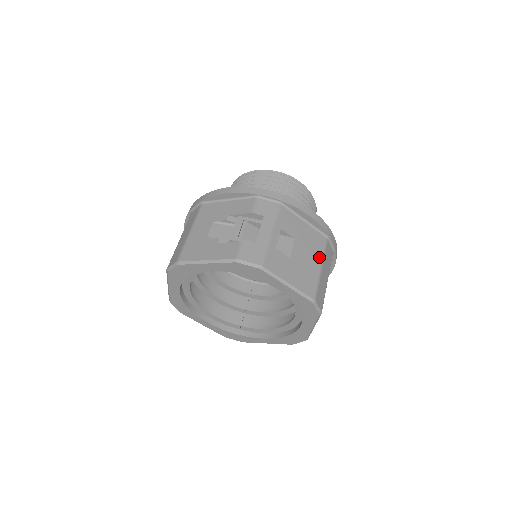
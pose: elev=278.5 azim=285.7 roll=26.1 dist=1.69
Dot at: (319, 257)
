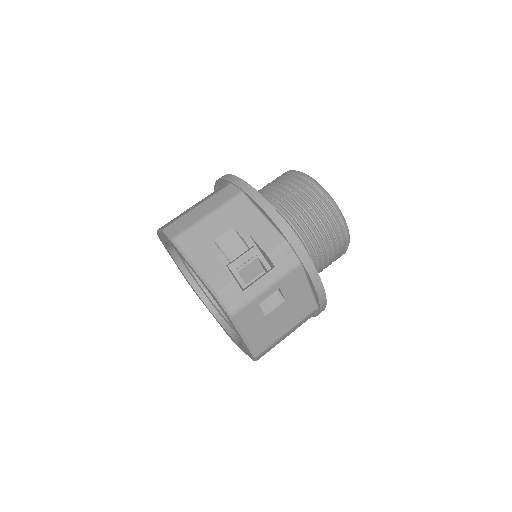
Dot at: (294, 323)
